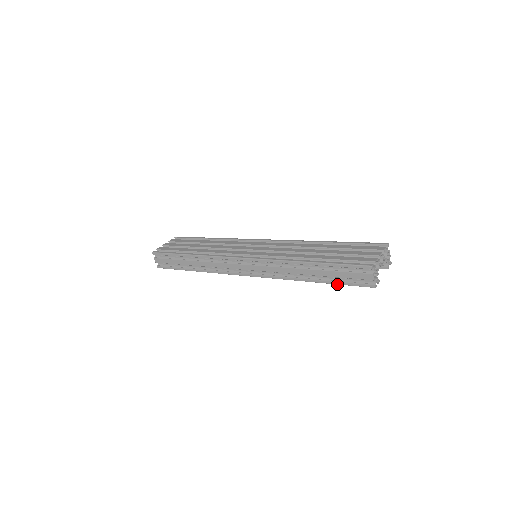
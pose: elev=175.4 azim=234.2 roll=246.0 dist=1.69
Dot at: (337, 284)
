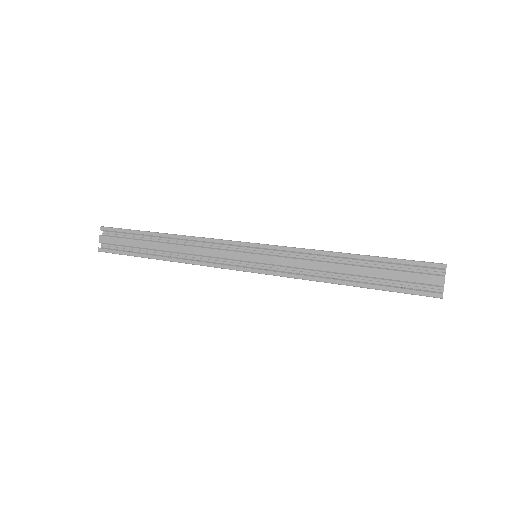
Dot at: (384, 290)
